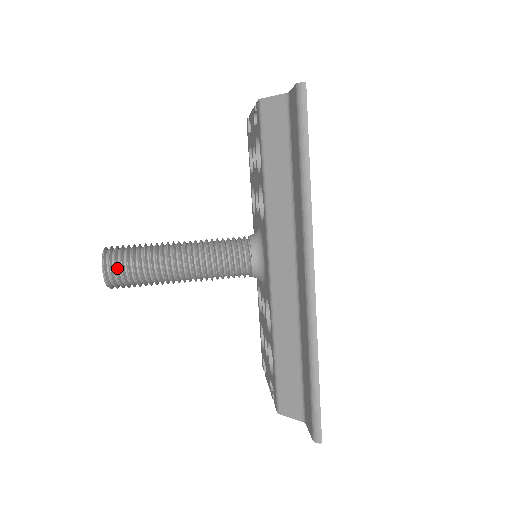
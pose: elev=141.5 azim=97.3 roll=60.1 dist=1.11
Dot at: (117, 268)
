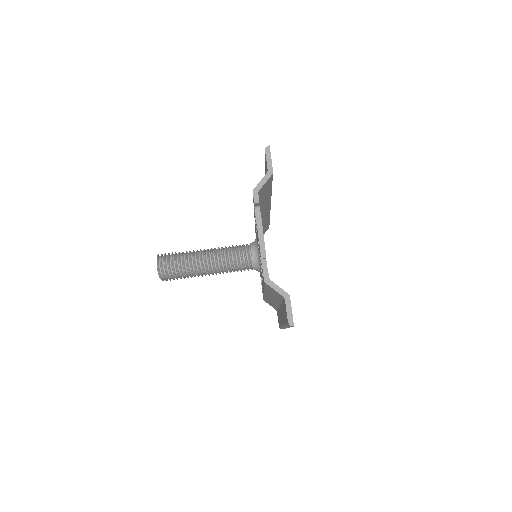
Dot at: (170, 279)
